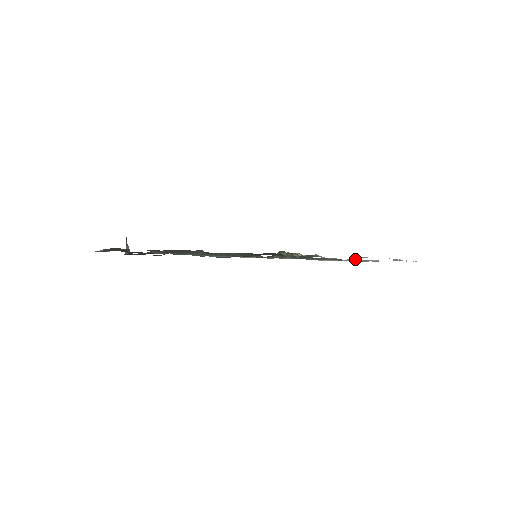
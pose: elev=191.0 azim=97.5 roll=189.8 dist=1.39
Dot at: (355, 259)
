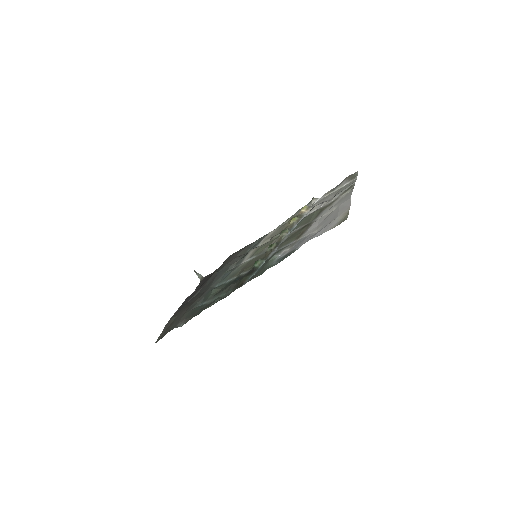
Dot at: (307, 234)
